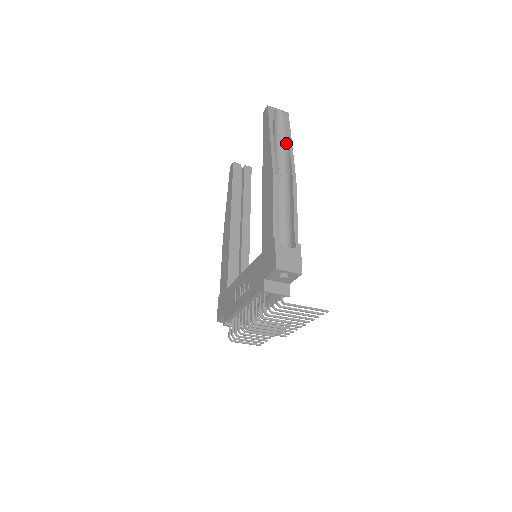
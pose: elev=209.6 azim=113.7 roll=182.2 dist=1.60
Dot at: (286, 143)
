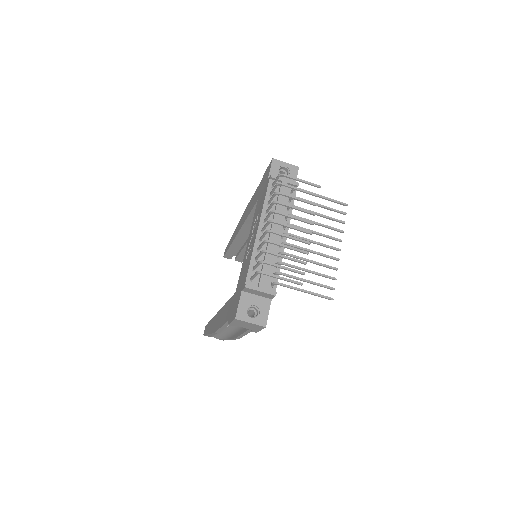
Dot at: occluded
